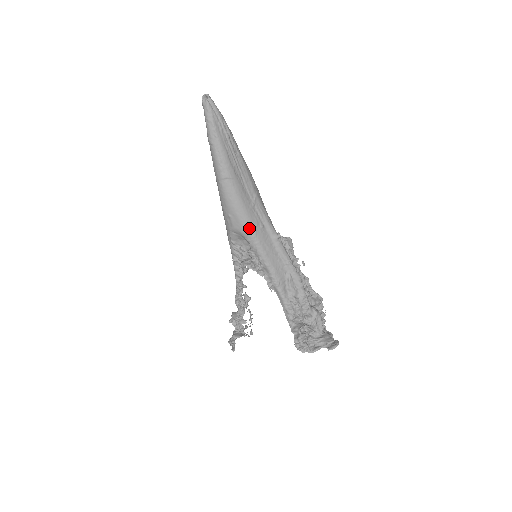
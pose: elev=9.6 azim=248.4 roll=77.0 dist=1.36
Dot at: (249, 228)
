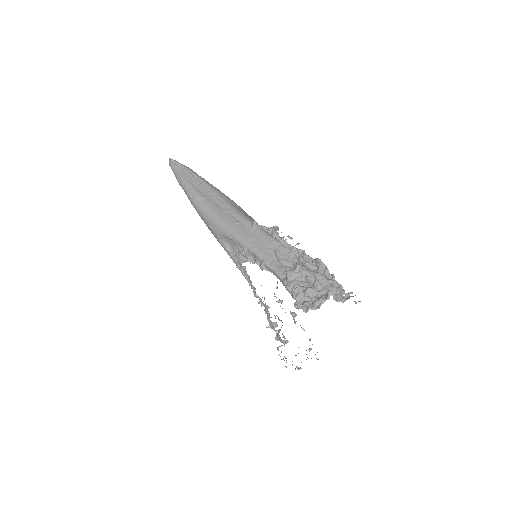
Dot at: (225, 227)
